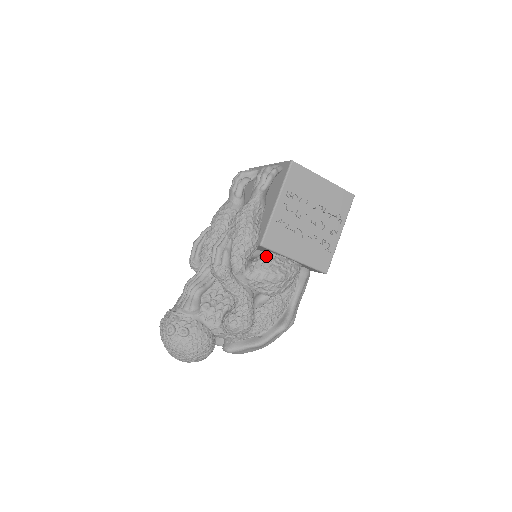
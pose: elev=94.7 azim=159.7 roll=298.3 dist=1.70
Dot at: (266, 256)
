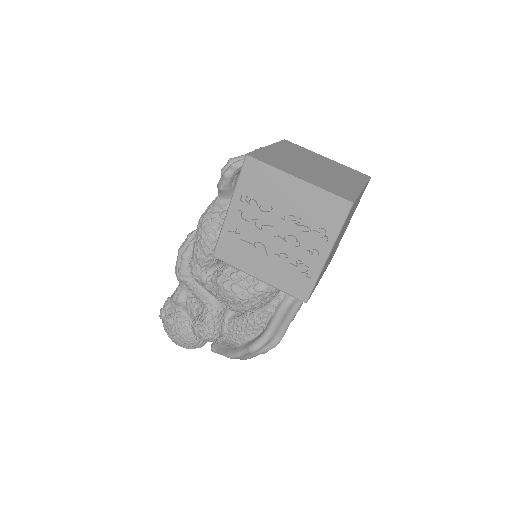
Dot at: (226, 268)
